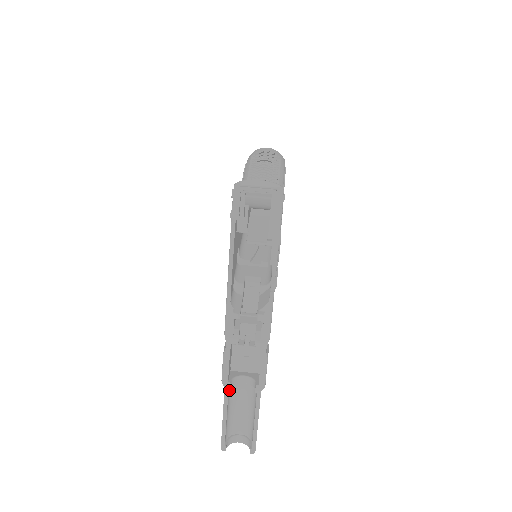
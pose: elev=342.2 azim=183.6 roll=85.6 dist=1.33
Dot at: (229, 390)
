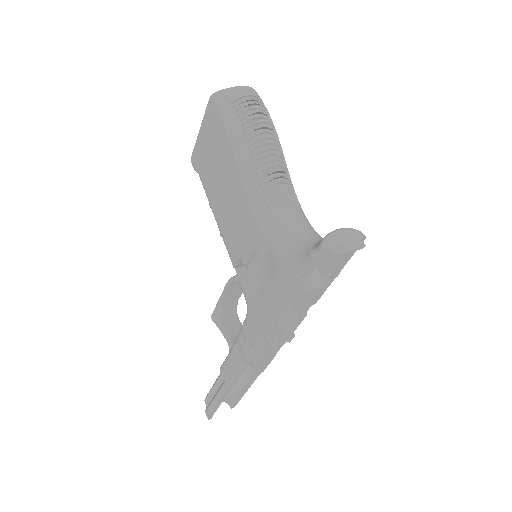
Dot at: occluded
